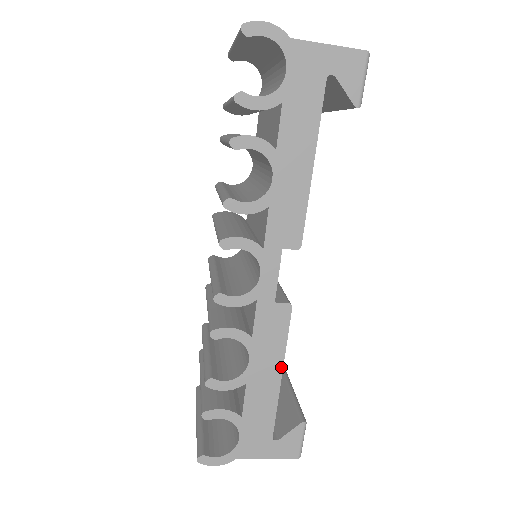
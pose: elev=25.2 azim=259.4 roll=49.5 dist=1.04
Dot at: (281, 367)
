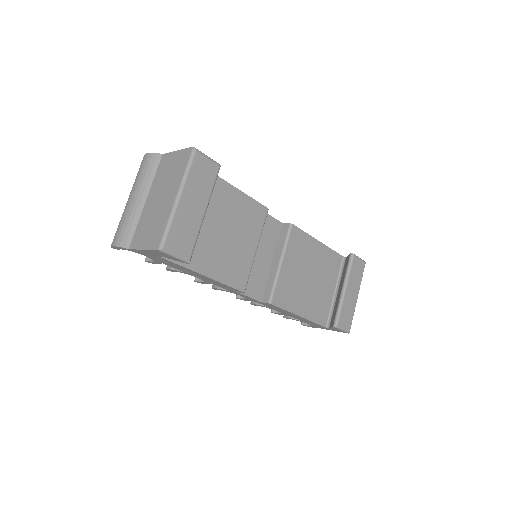
Dot at: (296, 315)
